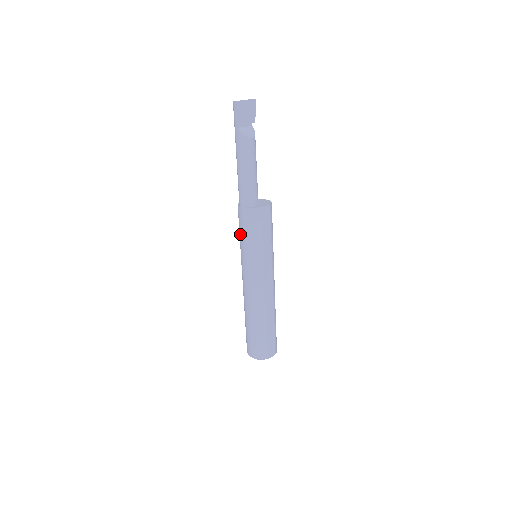
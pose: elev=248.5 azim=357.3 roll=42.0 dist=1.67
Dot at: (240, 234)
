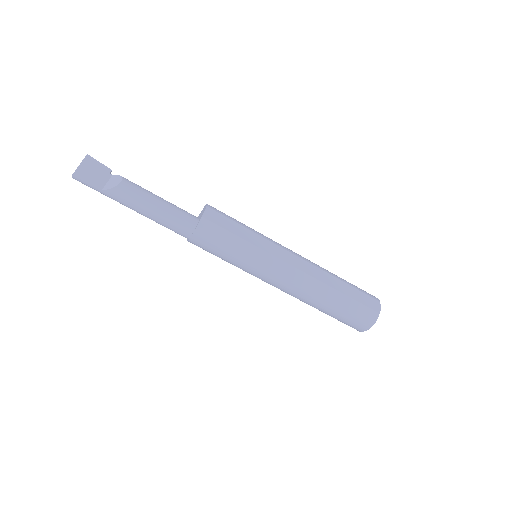
Dot at: occluded
